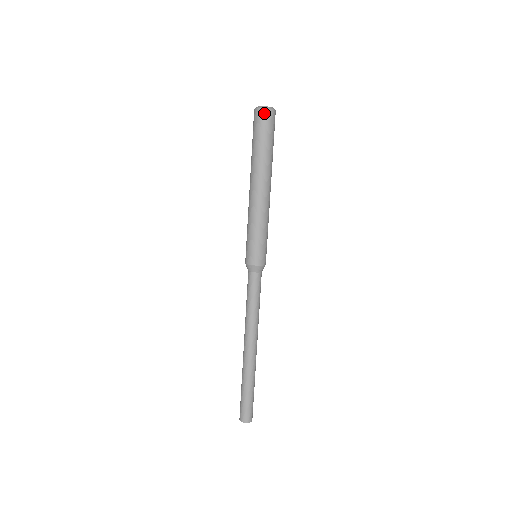
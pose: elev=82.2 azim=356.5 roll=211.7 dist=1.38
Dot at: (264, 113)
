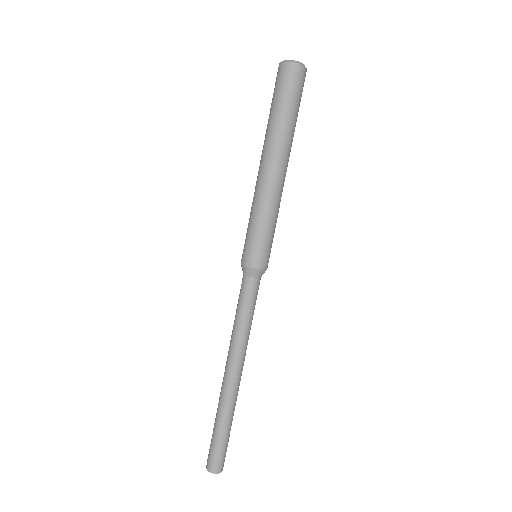
Dot at: (297, 70)
